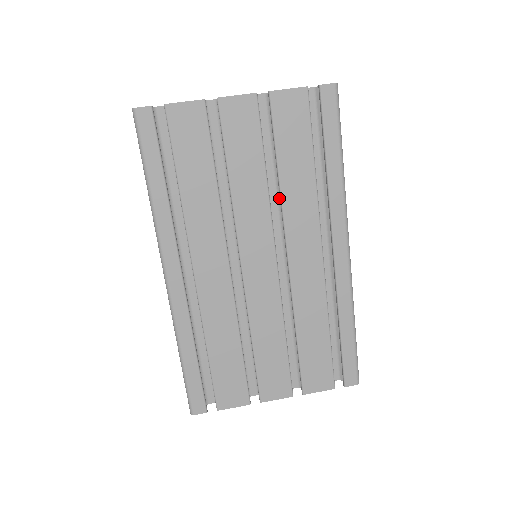
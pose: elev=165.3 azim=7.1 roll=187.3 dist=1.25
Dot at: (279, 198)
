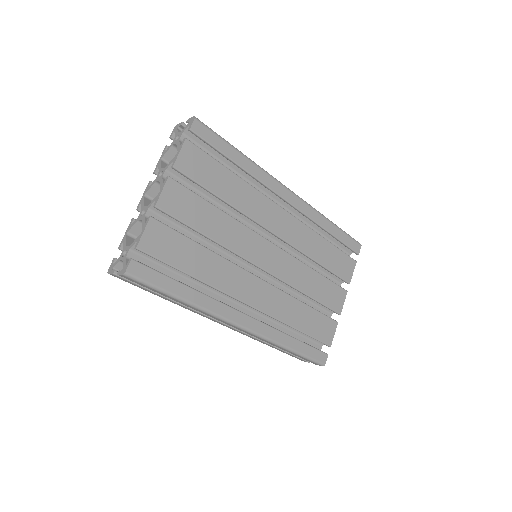
Dot at: (235, 213)
